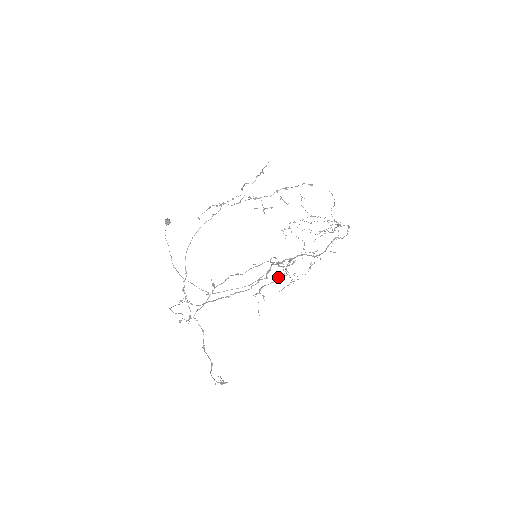
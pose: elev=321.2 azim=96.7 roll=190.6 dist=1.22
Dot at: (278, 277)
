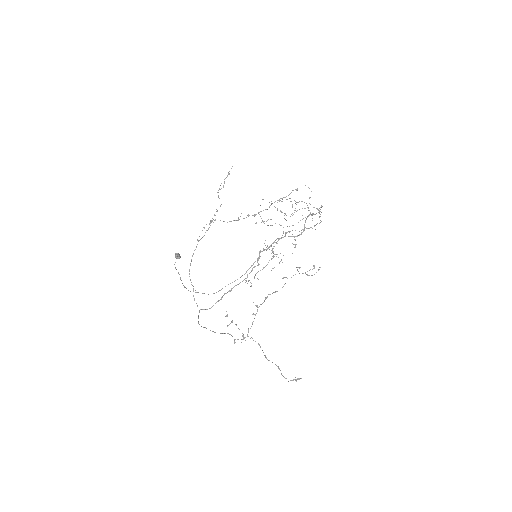
Dot at: occluded
